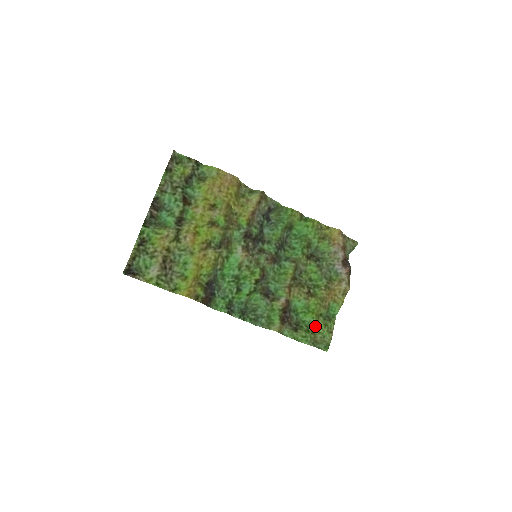
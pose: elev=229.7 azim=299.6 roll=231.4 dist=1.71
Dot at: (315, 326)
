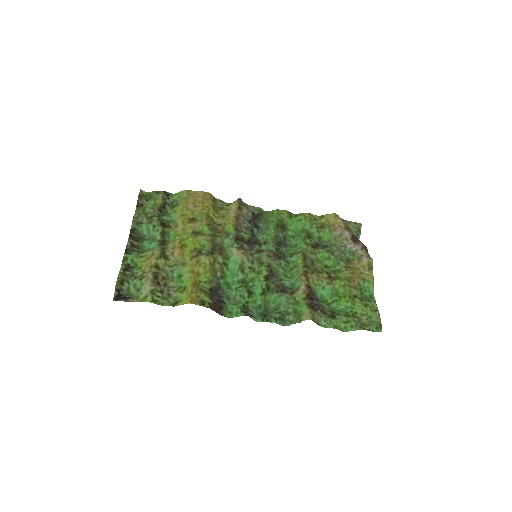
Dot at: (354, 310)
